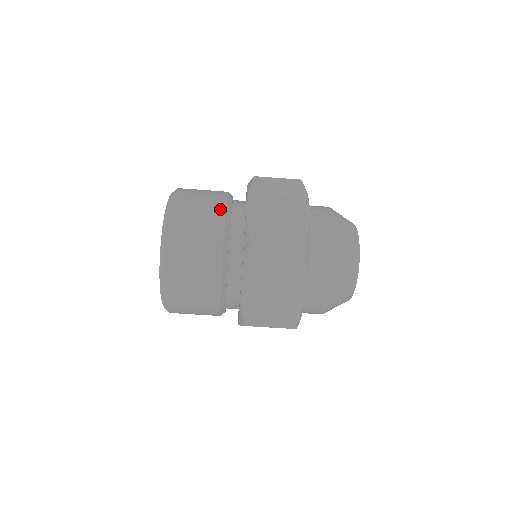
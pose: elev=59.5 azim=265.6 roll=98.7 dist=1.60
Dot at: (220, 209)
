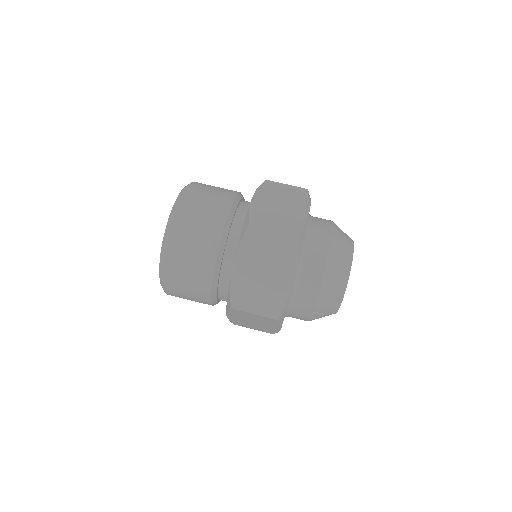
Dot at: occluded
